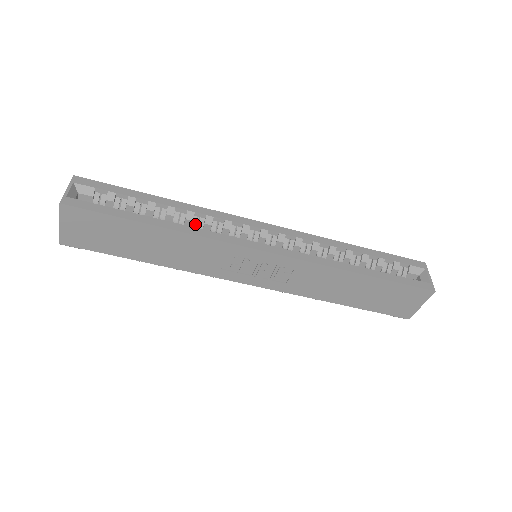
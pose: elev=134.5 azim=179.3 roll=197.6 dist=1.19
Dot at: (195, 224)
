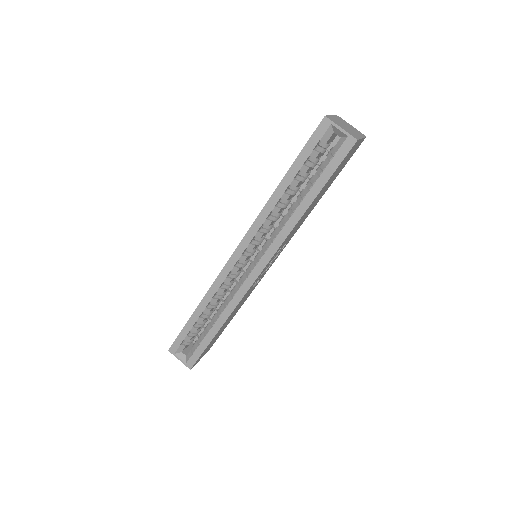
Dot at: (220, 297)
